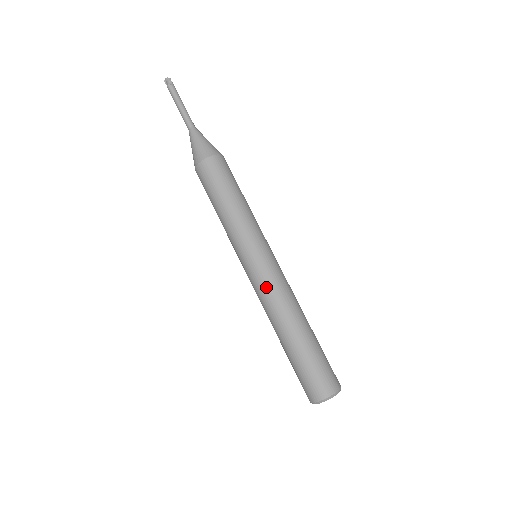
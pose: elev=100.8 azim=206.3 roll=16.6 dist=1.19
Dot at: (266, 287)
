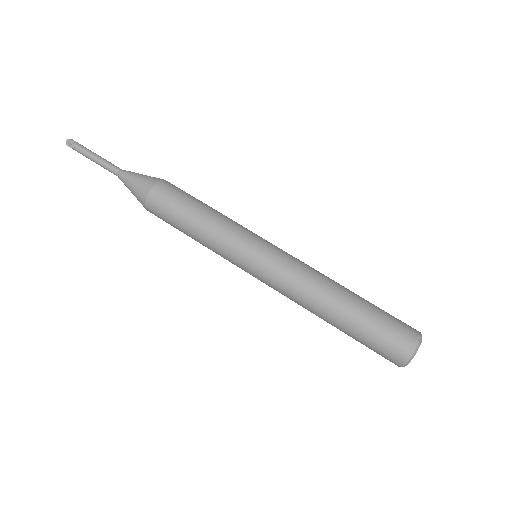
Dot at: (288, 274)
